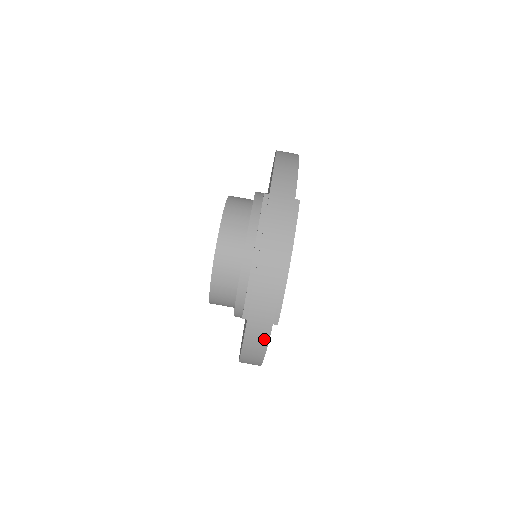
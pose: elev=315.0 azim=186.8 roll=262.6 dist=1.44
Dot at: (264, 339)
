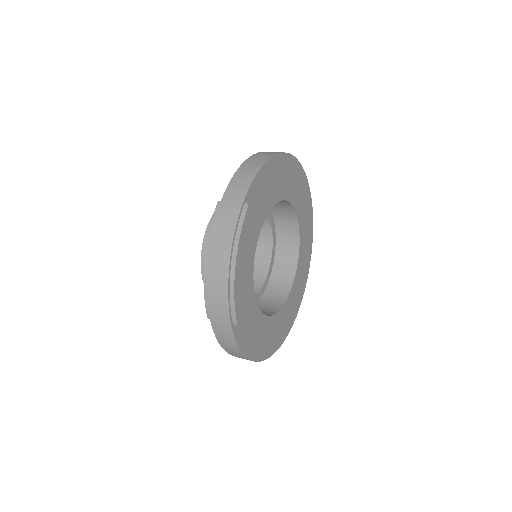
Dot at: (231, 338)
